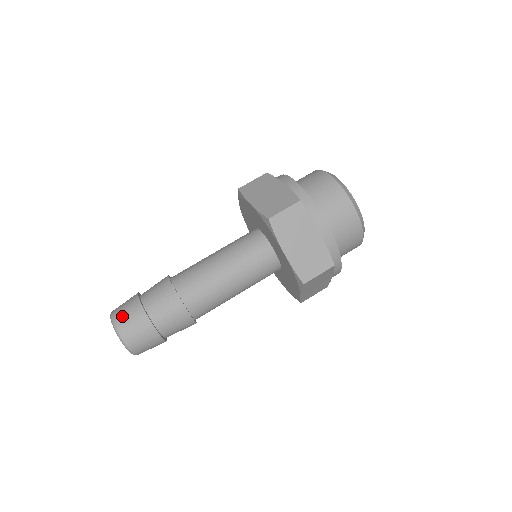
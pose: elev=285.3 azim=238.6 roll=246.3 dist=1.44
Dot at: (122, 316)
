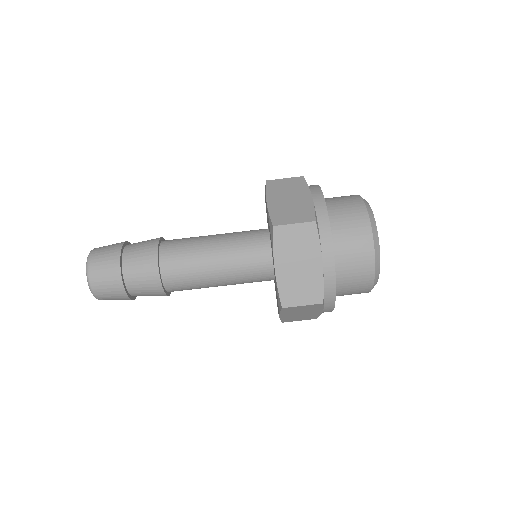
Dot at: (98, 257)
